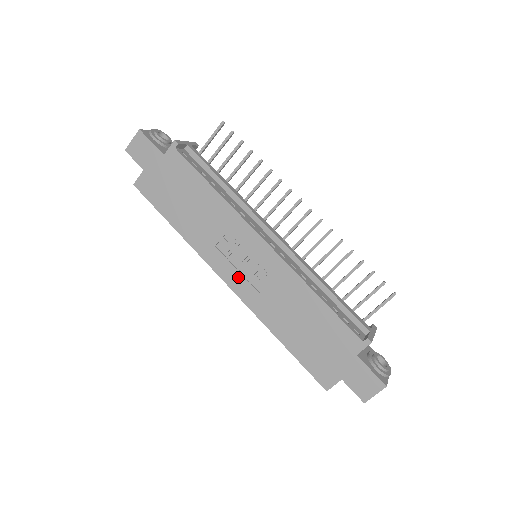
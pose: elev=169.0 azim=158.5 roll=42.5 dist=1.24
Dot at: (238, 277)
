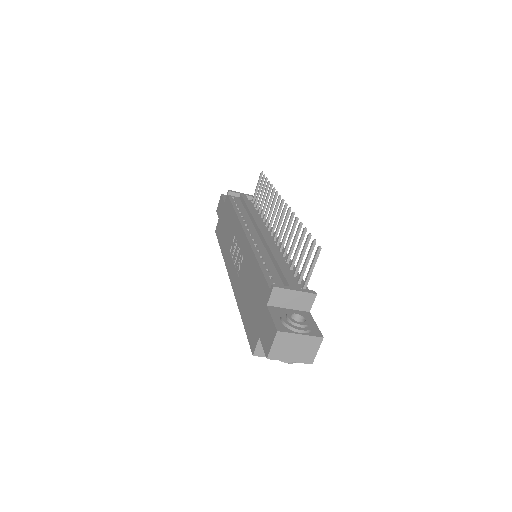
Dot at: (233, 269)
